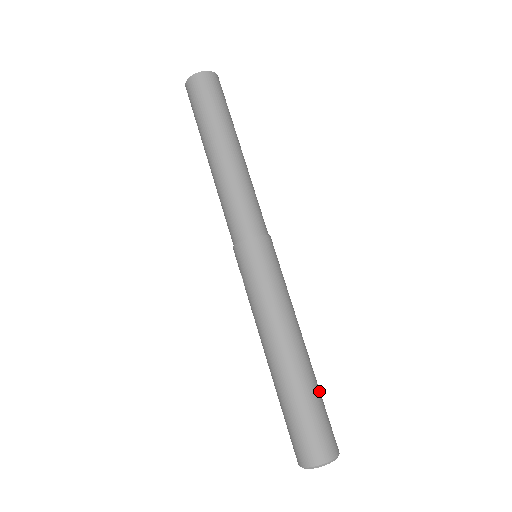
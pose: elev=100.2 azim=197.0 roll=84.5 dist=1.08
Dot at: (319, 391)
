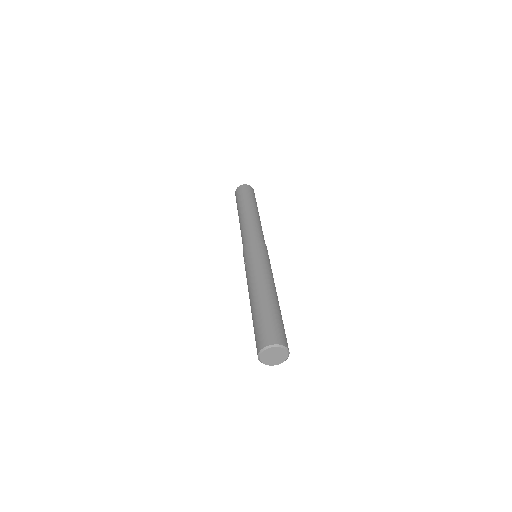
Dot at: occluded
